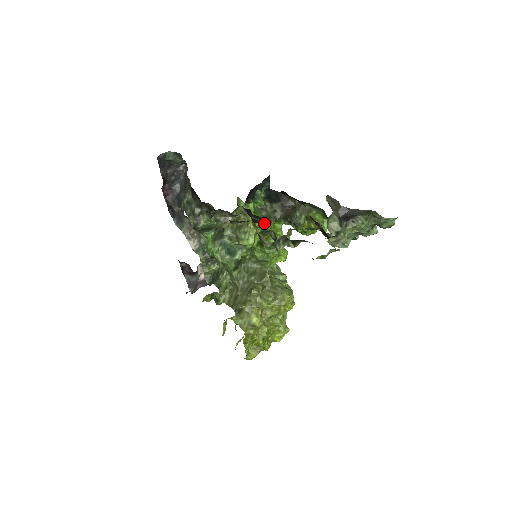
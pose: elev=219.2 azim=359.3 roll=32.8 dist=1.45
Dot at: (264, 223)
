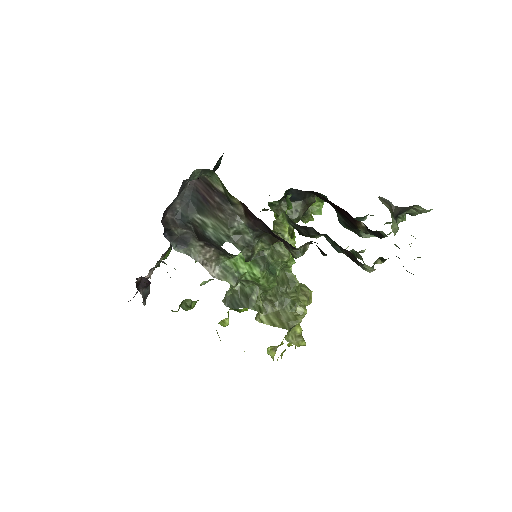
Dot at: (291, 228)
